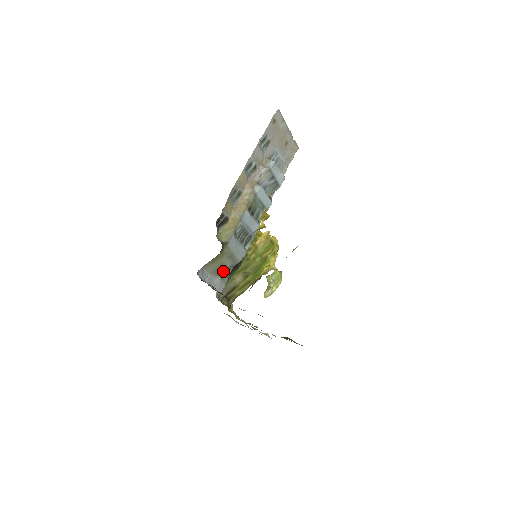
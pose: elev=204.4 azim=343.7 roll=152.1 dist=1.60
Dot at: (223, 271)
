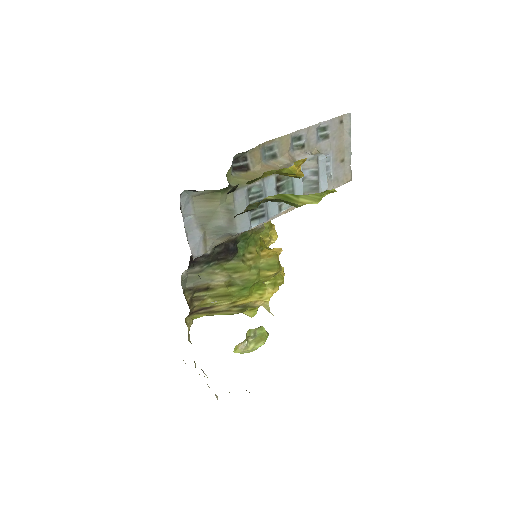
Dot at: (211, 228)
